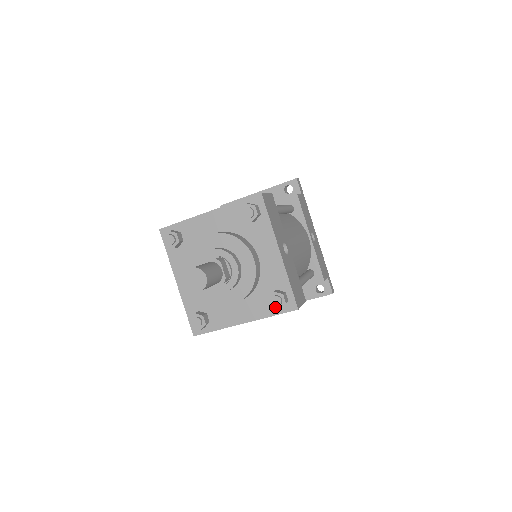
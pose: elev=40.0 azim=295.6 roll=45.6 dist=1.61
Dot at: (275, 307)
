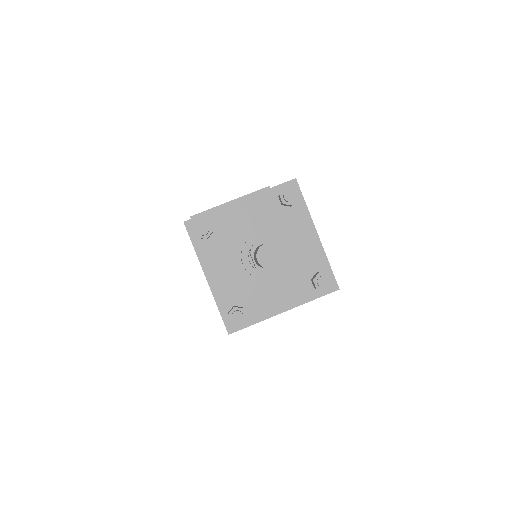
Dot at: (321, 288)
